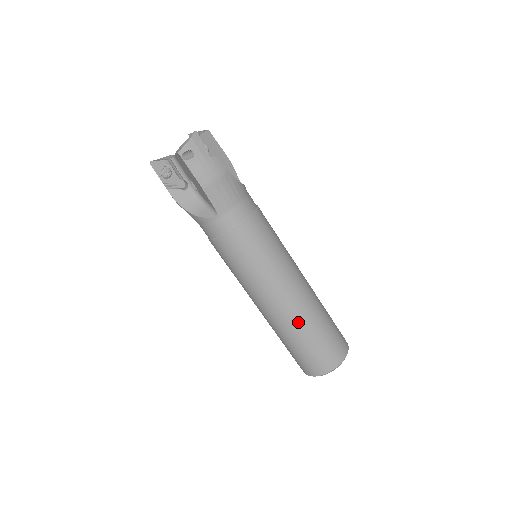
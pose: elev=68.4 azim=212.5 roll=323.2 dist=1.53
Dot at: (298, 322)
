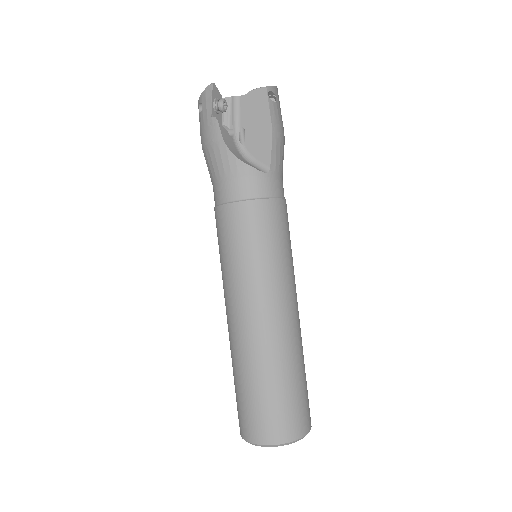
Dot at: (294, 347)
